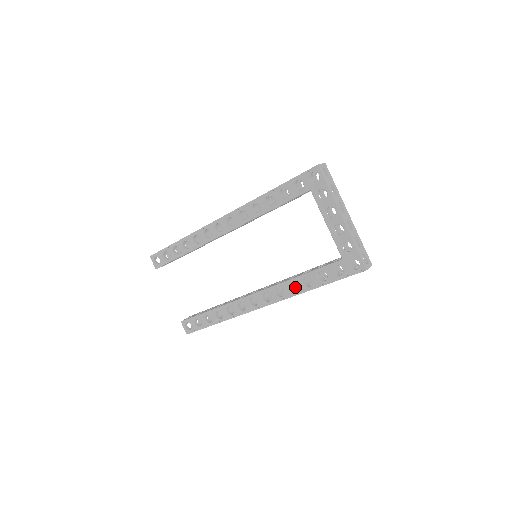
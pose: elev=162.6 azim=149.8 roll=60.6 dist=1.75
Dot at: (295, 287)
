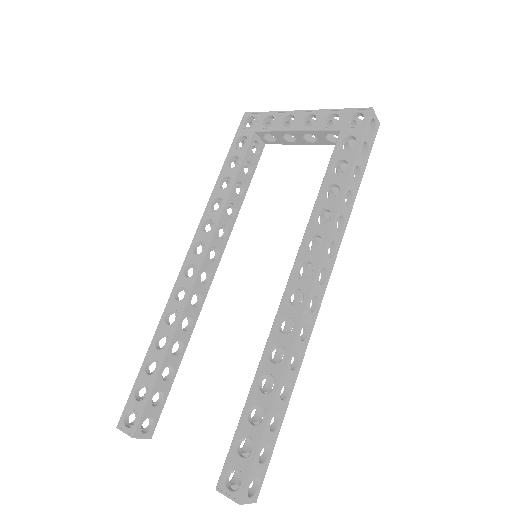
Dot at: occluded
